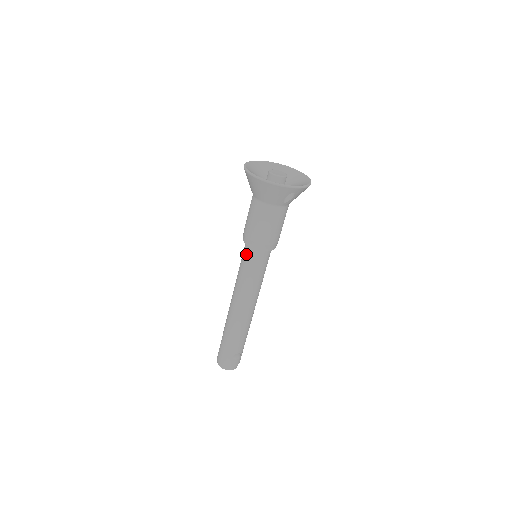
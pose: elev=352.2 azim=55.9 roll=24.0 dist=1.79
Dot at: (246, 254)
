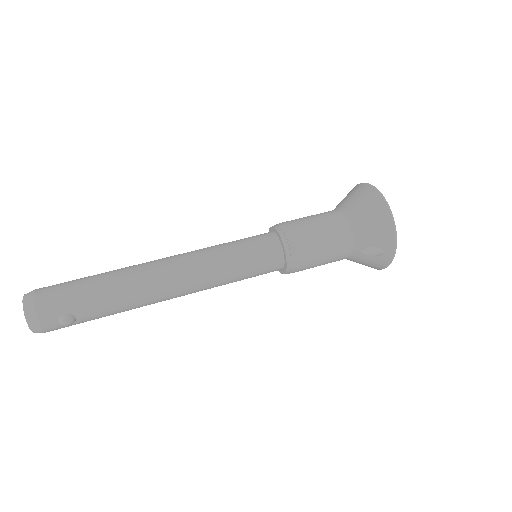
Dot at: (262, 240)
